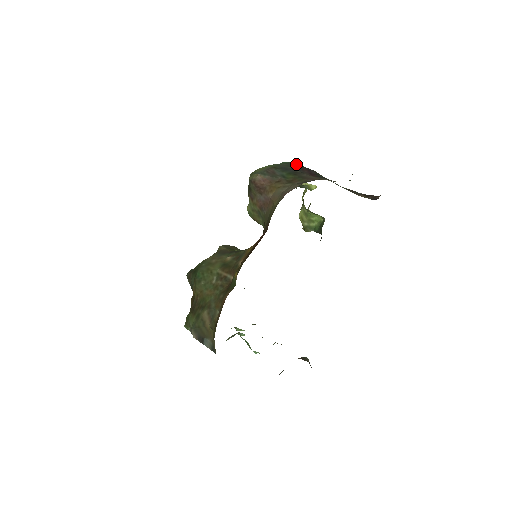
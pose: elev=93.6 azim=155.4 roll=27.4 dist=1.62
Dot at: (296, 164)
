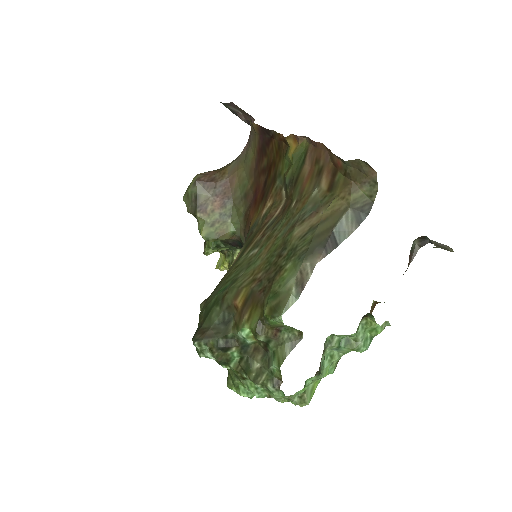
Dot at: occluded
